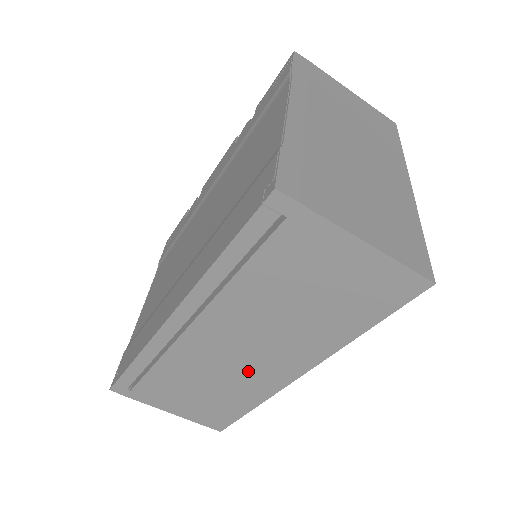
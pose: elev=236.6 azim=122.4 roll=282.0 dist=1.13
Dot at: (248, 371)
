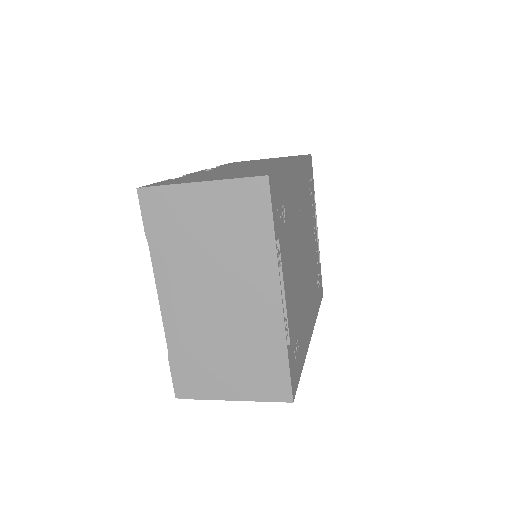
Dot at: occluded
